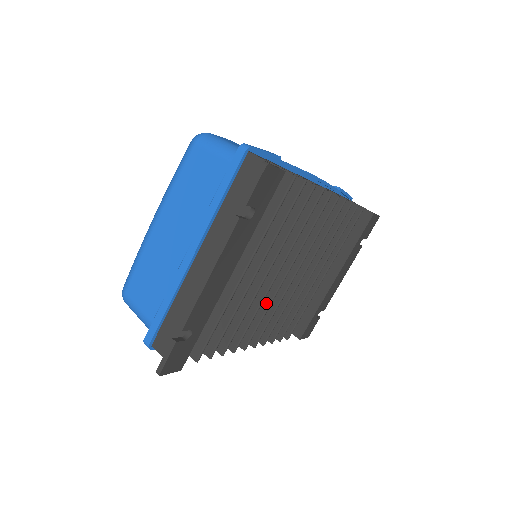
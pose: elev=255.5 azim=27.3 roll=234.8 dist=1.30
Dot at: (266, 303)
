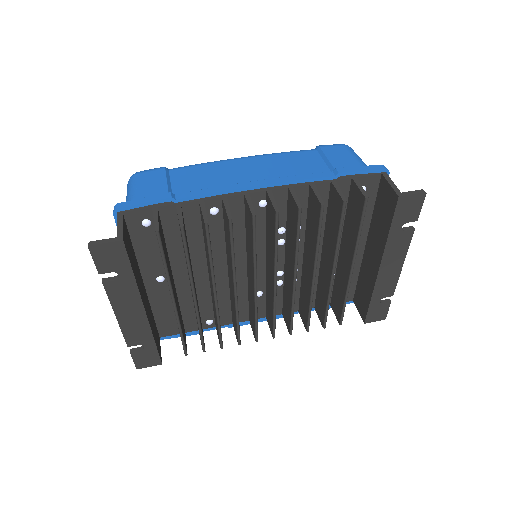
Dot at: (254, 308)
